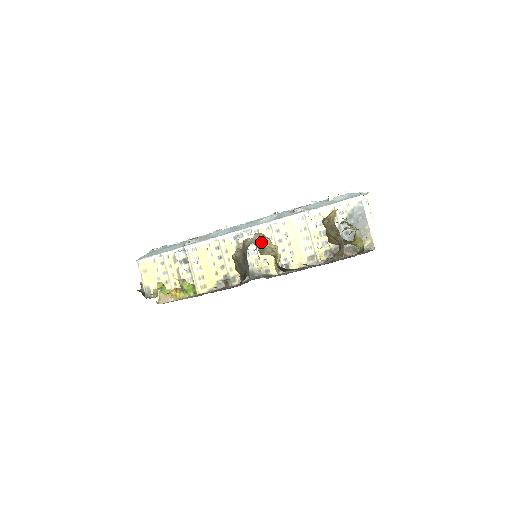
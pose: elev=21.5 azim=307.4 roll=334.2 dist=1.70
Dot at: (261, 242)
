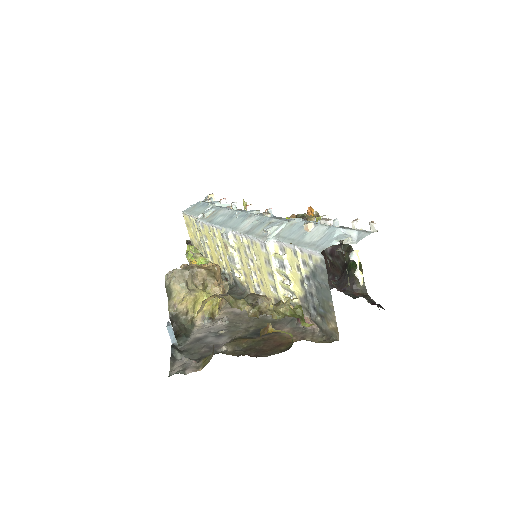
Dot at: (170, 287)
